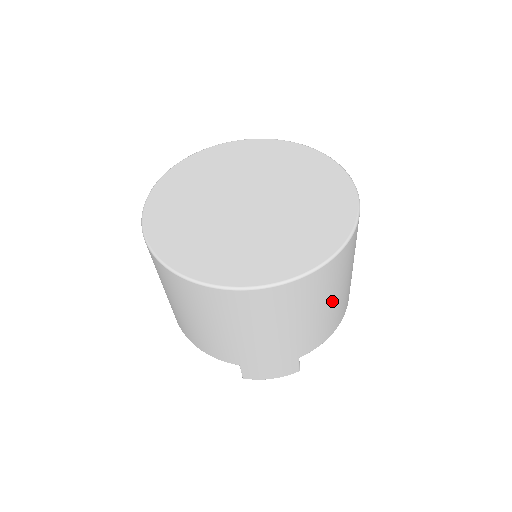
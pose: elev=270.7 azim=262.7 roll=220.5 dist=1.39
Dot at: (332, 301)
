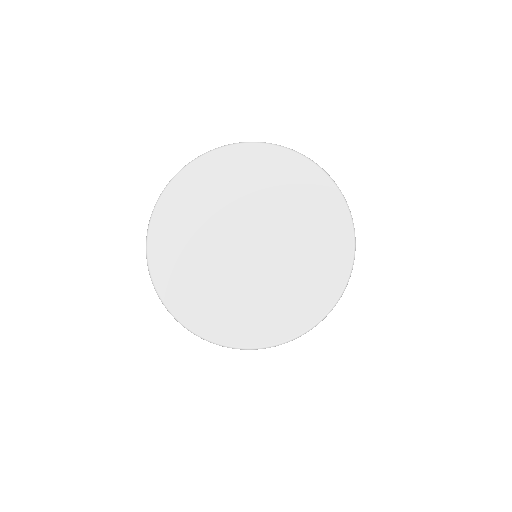
Dot at: occluded
